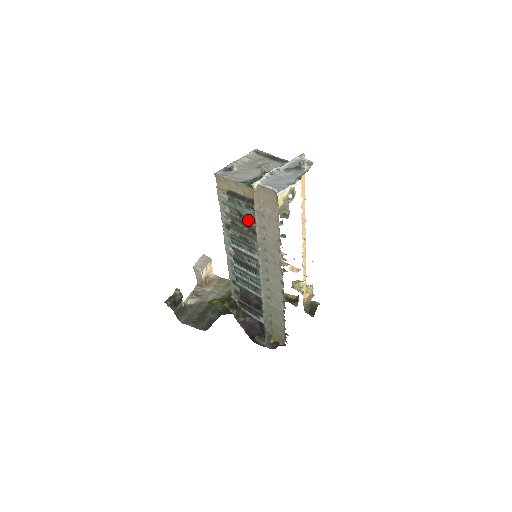
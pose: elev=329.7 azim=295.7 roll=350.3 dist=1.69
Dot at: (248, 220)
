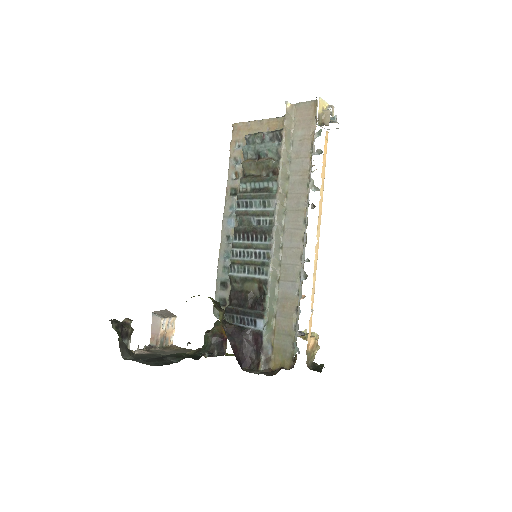
Dot at: (269, 158)
